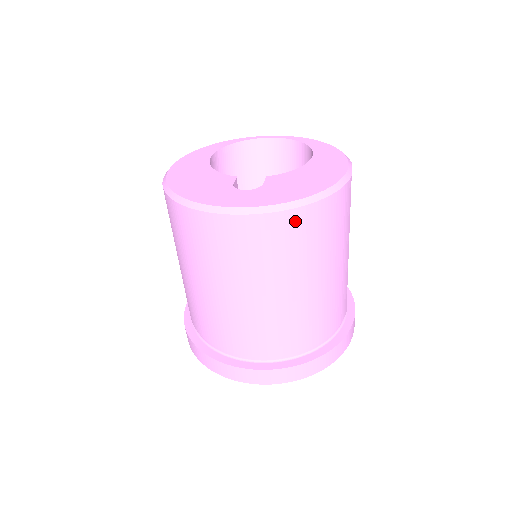
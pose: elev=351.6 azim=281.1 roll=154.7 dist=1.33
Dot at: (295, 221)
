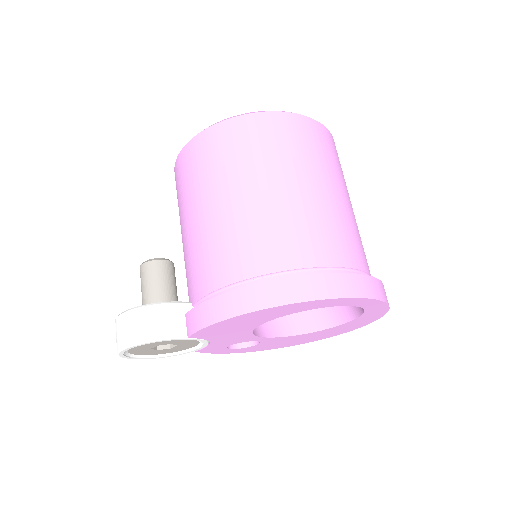
Dot at: occluded
